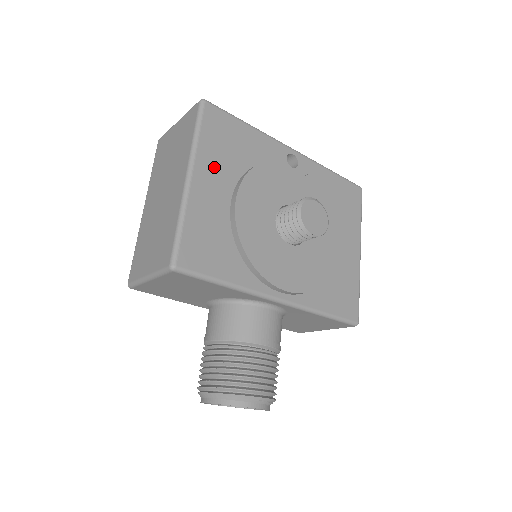
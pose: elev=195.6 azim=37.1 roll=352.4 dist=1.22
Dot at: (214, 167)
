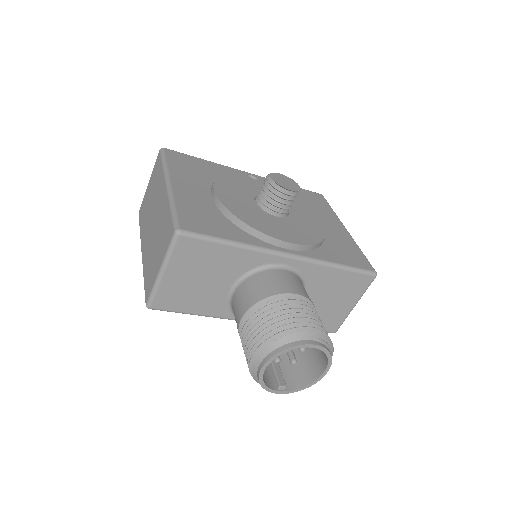
Dot at: (187, 179)
